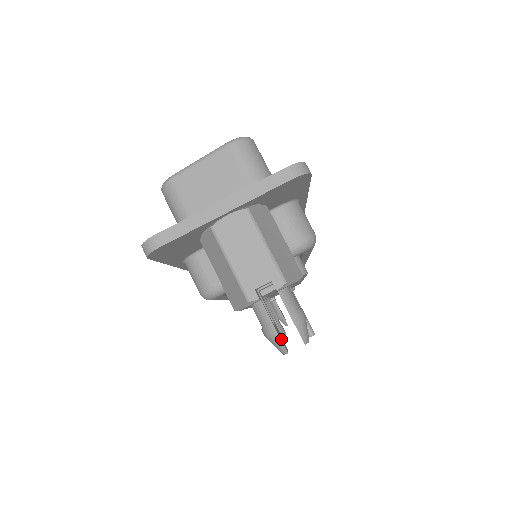
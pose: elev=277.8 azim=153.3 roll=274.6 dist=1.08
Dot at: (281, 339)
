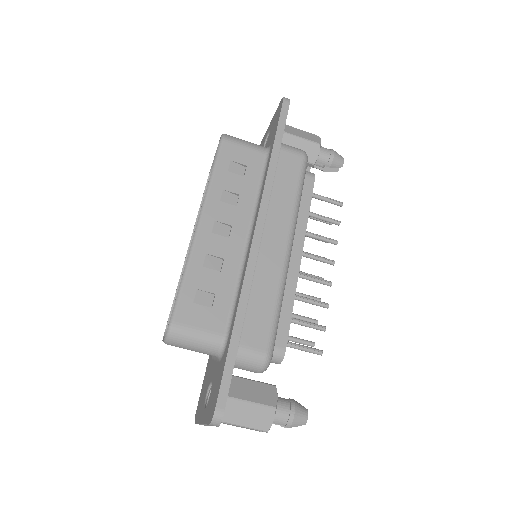
Dot at: occluded
